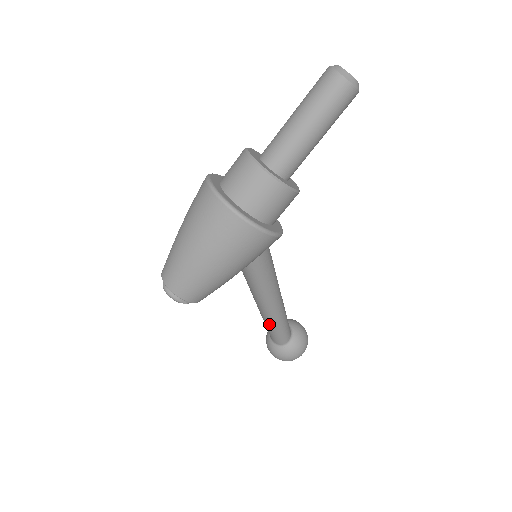
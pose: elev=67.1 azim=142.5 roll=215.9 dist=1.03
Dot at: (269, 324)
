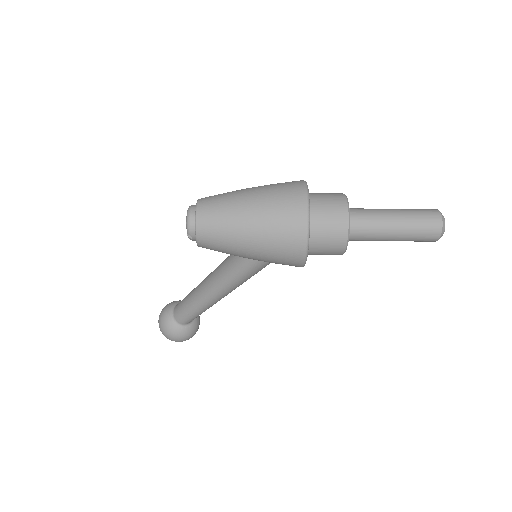
Dot at: (194, 302)
